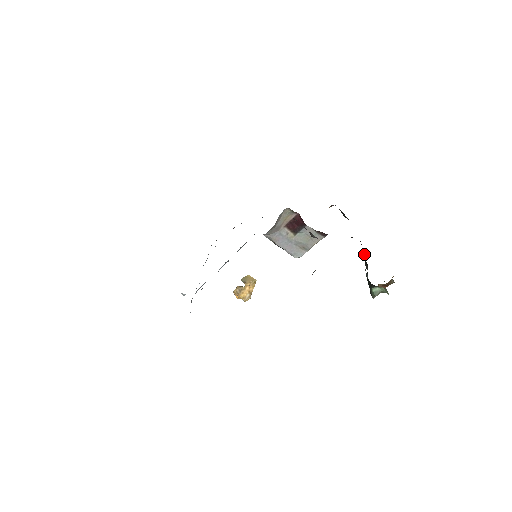
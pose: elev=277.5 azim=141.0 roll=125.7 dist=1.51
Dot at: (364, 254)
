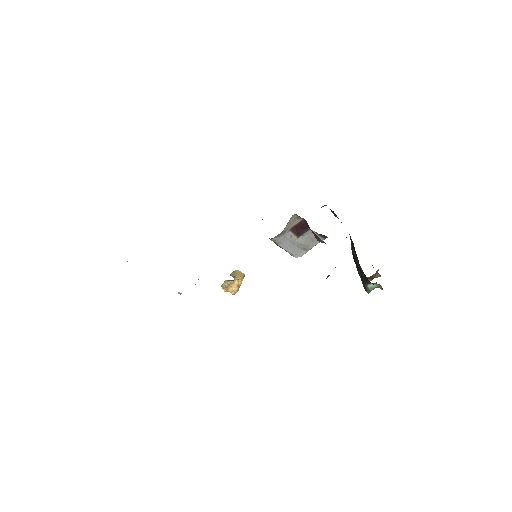
Dot at: occluded
